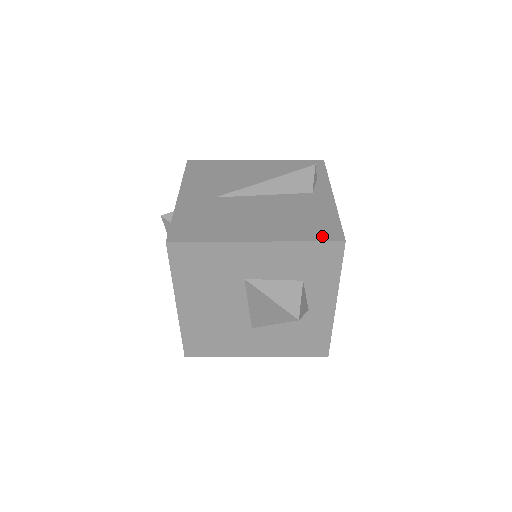
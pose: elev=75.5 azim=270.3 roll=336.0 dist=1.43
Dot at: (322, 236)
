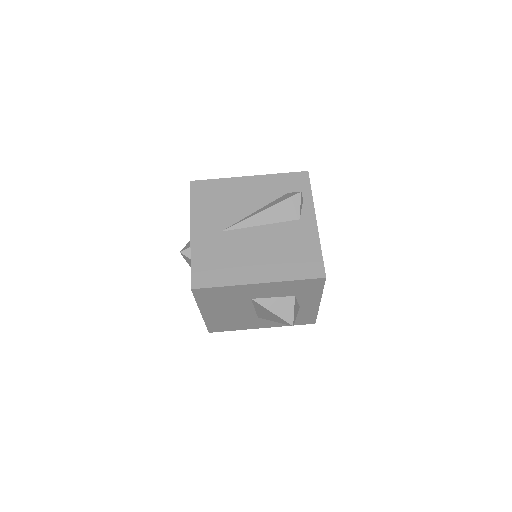
Dot at: (308, 273)
